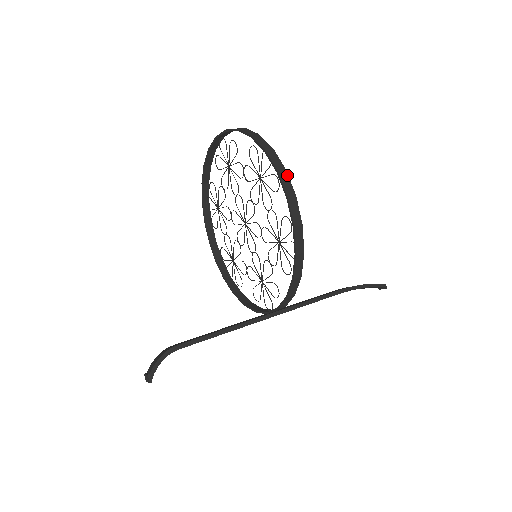
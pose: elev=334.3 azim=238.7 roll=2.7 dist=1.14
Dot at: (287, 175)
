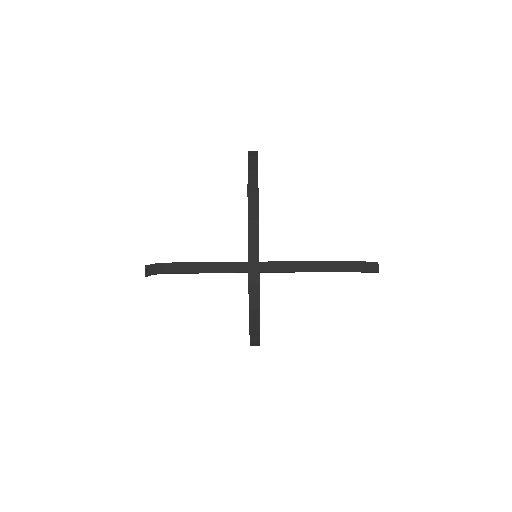
Dot at: (258, 343)
